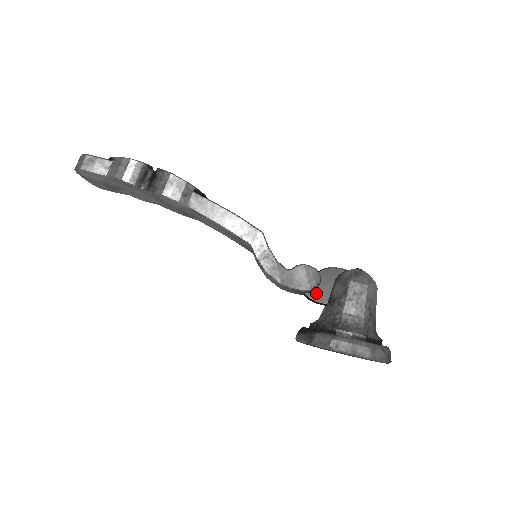
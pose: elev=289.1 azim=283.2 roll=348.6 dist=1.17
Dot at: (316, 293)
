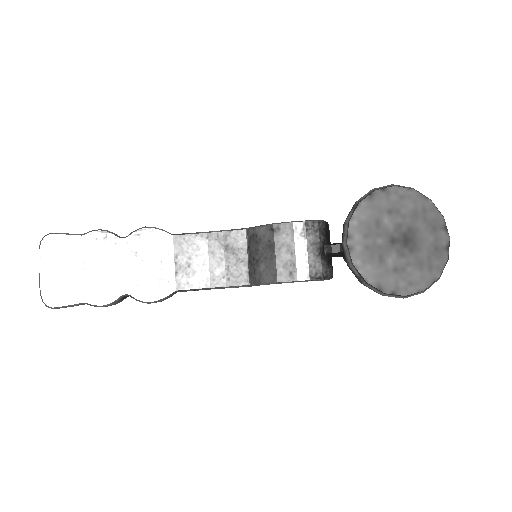
Dot at: occluded
